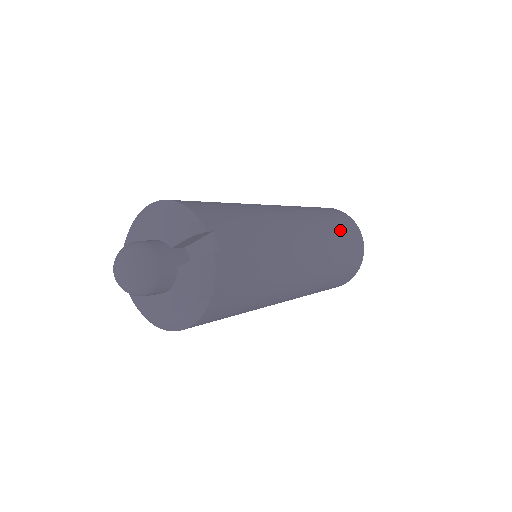
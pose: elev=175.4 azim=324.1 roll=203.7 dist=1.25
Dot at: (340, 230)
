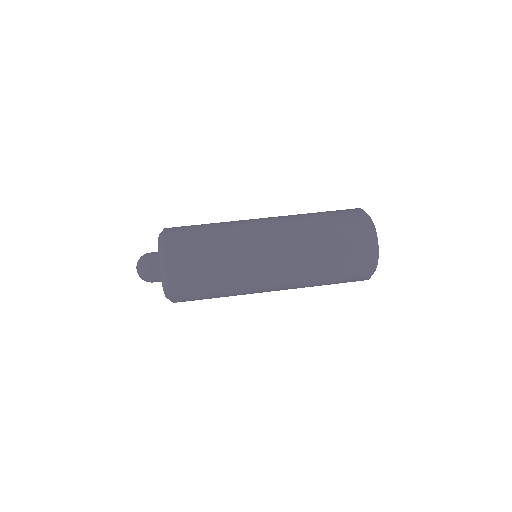
Dot at: occluded
